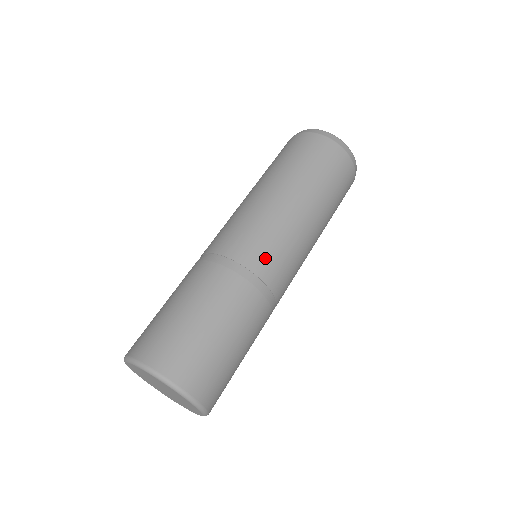
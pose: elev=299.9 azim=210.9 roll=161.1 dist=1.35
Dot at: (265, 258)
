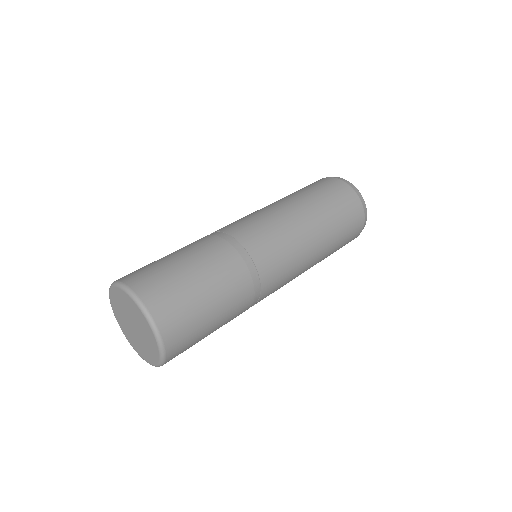
Dot at: (229, 225)
